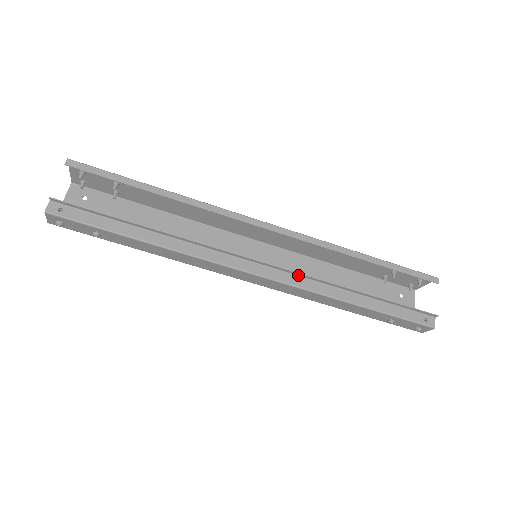
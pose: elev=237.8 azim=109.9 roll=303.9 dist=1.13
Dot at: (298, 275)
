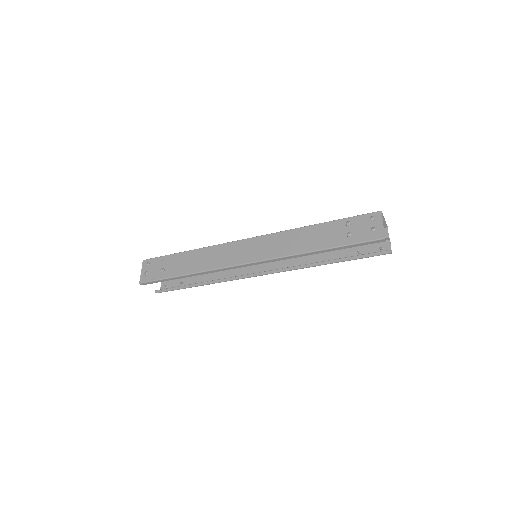
Dot at: (285, 269)
